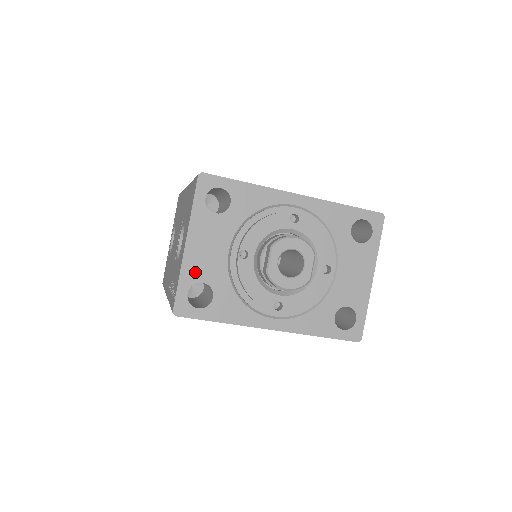
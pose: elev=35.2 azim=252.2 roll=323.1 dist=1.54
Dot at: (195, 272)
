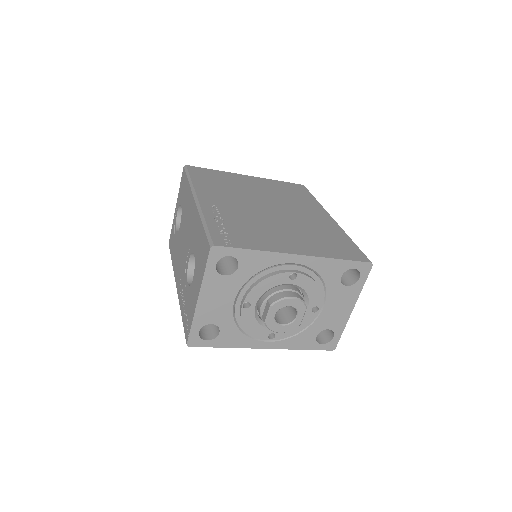
Dot at: (205, 317)
